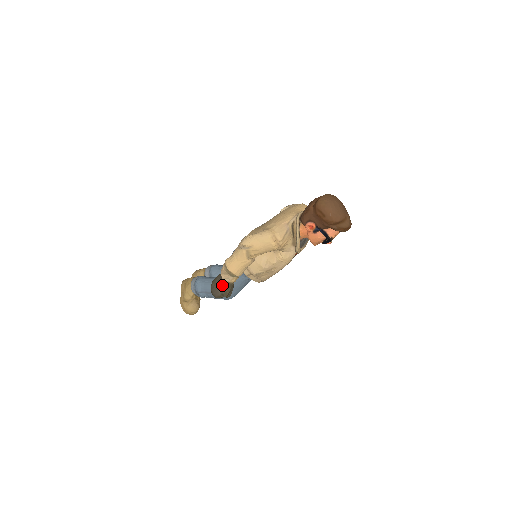
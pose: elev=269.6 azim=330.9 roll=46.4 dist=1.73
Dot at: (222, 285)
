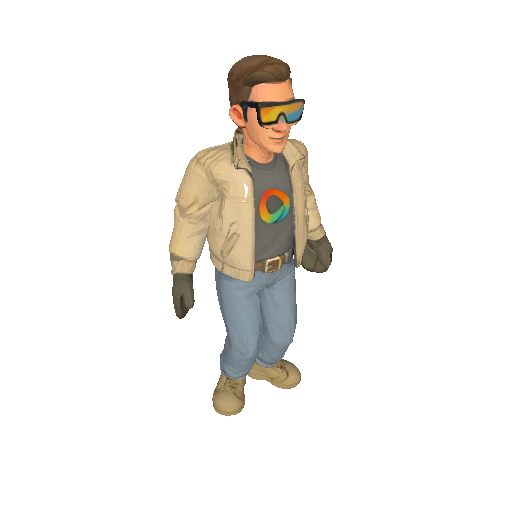
Dot at: occluded
